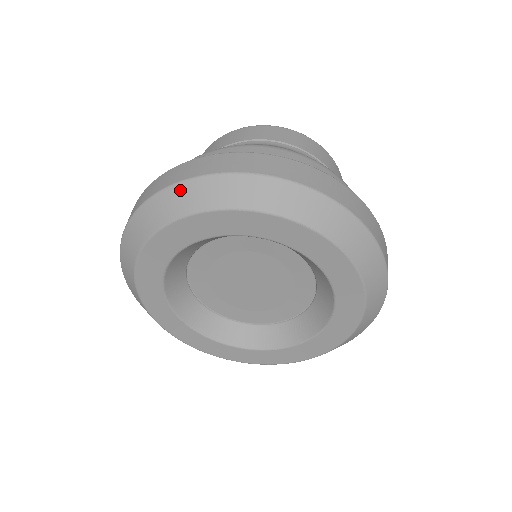
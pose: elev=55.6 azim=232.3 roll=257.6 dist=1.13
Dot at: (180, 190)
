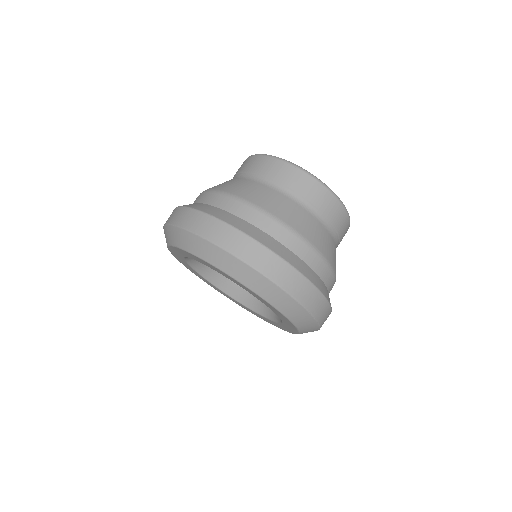
Dot at: (190, 236)
